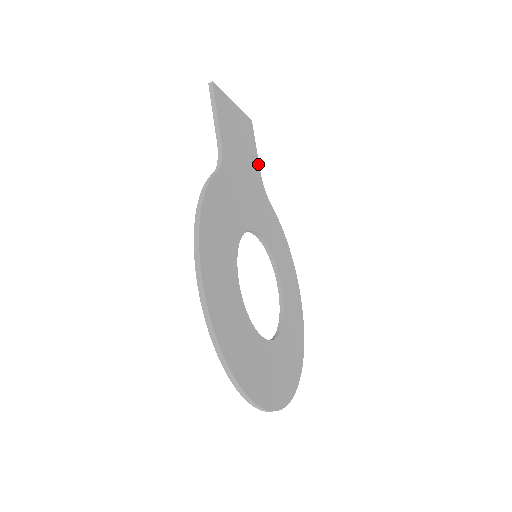
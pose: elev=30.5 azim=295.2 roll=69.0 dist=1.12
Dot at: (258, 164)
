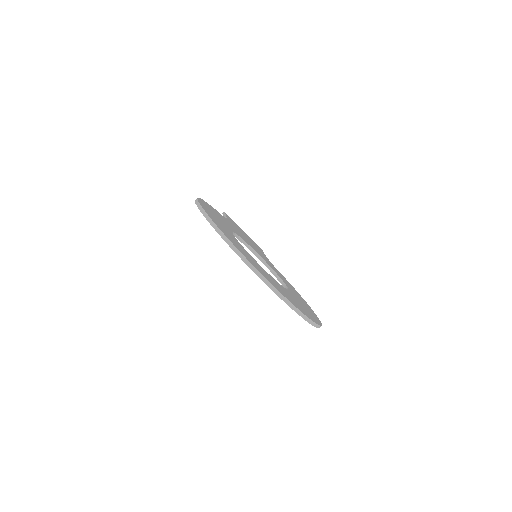
Dot at: (265, 255)
